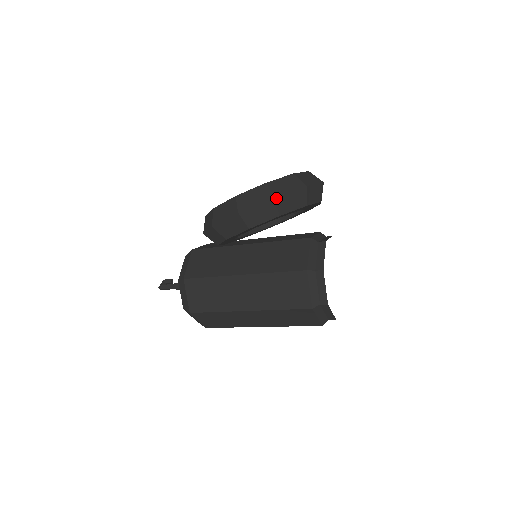
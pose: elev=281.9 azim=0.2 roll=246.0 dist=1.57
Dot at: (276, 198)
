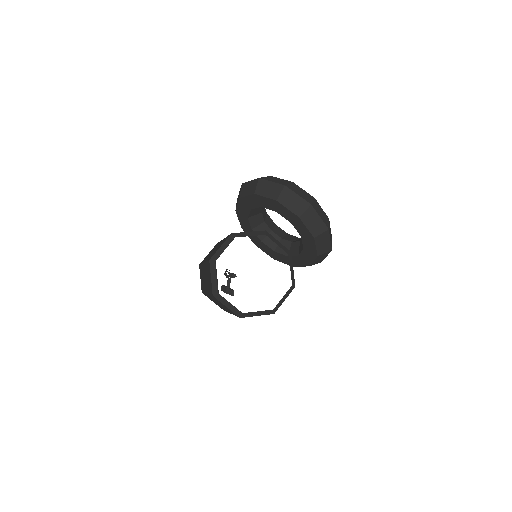
Dot at: (260, 179)
